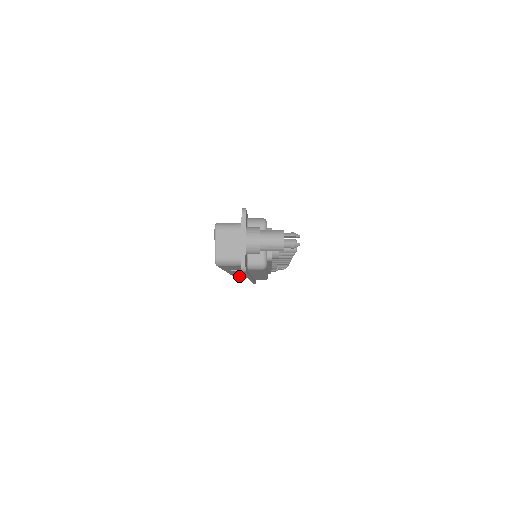
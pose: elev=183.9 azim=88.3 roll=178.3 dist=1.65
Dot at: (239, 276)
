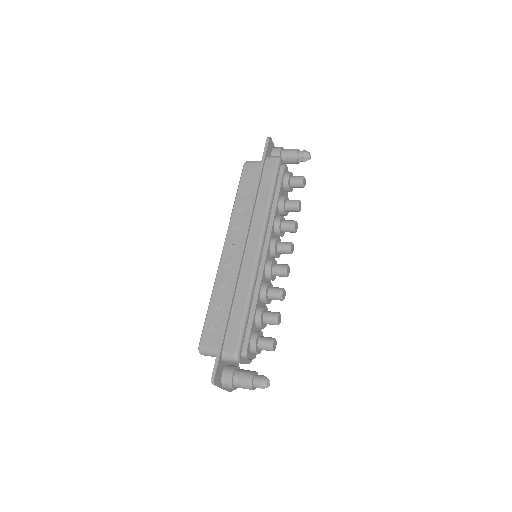
Dot at: occluded
